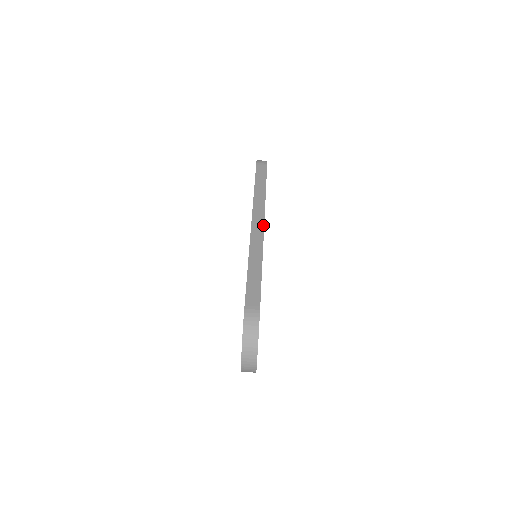
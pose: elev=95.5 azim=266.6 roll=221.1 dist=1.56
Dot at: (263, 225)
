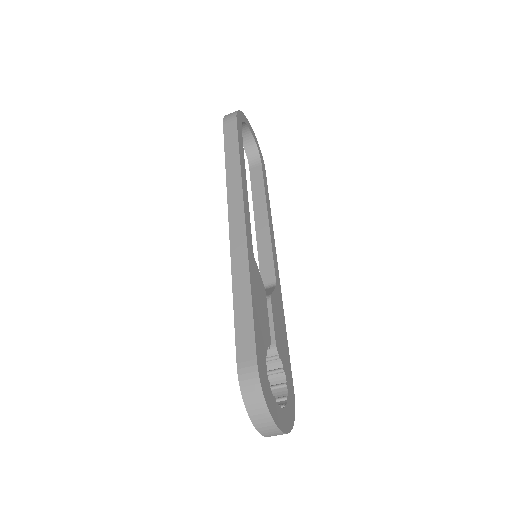
Dot at: (243, 220)
